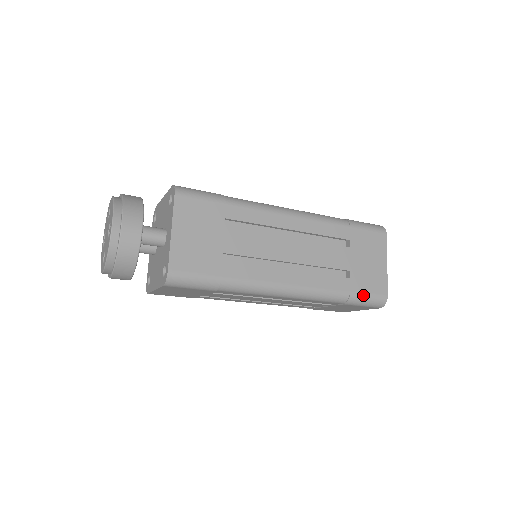
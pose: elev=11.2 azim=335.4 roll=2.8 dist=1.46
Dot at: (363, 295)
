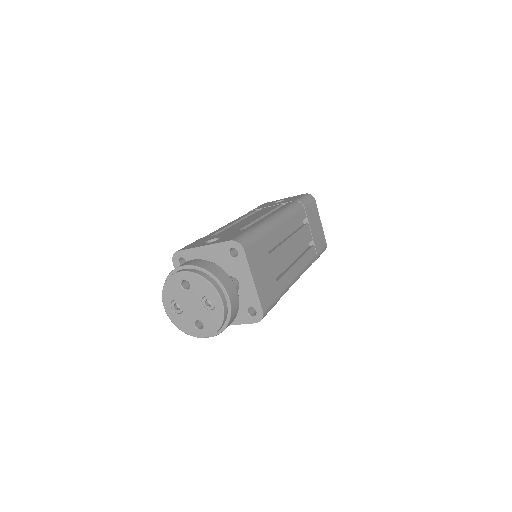
Dot at: (321, 252)
